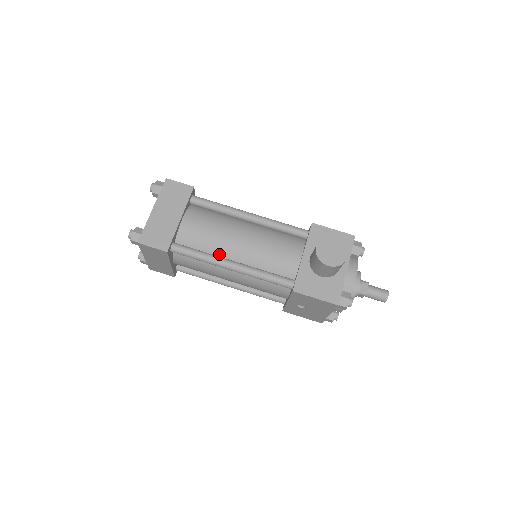
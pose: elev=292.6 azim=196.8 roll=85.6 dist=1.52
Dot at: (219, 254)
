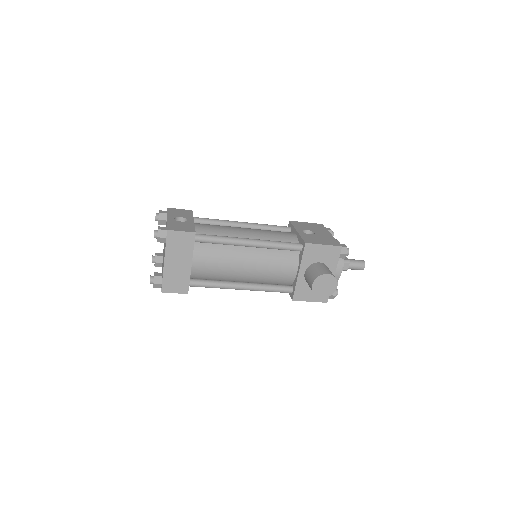
Dot at: (229, 278)
